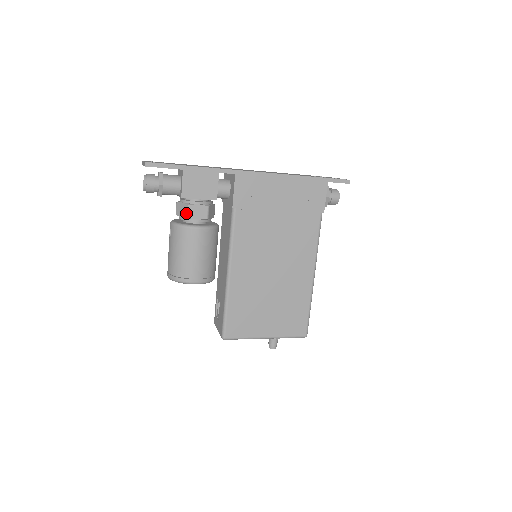
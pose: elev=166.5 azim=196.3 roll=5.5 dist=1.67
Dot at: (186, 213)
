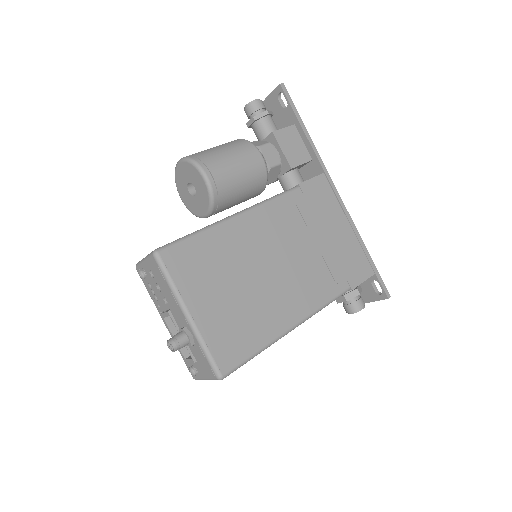
Dot at: (261, 144)
